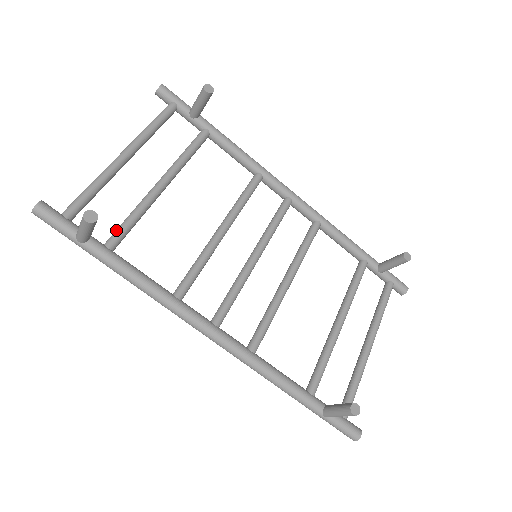
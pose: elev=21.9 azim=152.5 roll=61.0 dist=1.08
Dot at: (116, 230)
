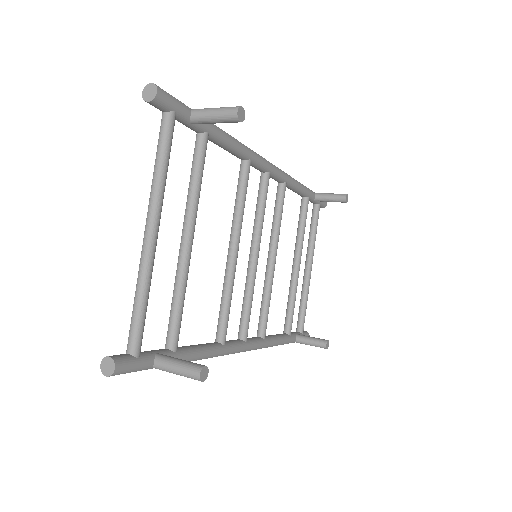
Dot at: (173, 327)
